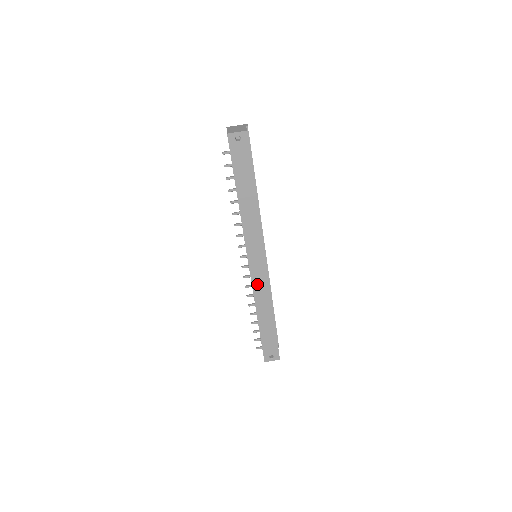
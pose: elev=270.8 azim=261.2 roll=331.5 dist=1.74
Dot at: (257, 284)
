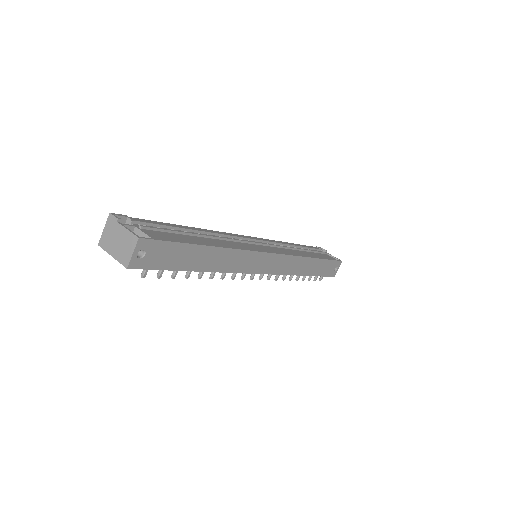
Dot at: (284, 269)
